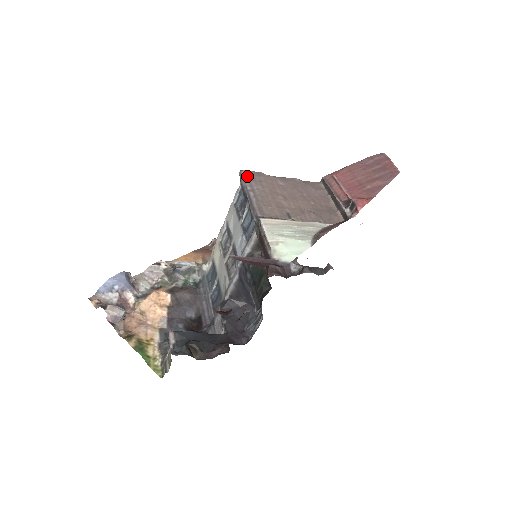
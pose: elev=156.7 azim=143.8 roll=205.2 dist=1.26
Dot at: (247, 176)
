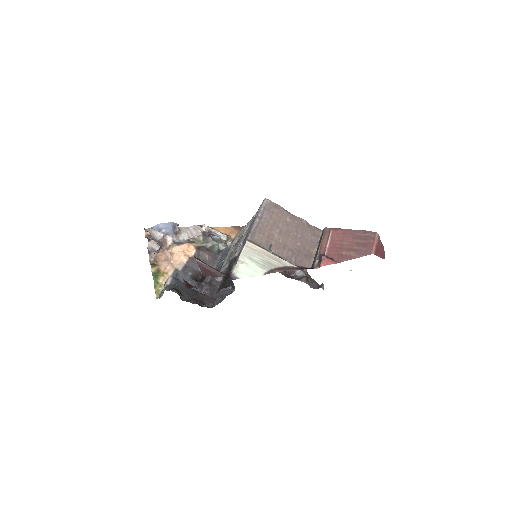
Dot at: (266, 205)
